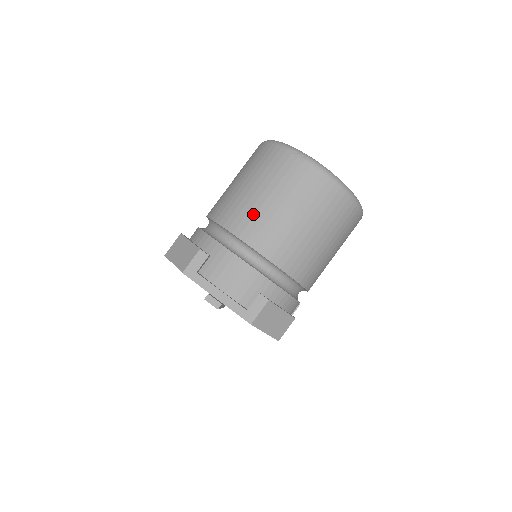
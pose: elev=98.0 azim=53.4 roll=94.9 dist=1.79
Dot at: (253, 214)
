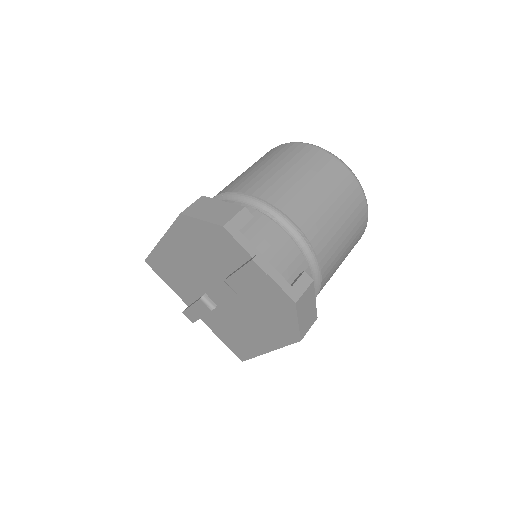
Dot at: (295, 192)
